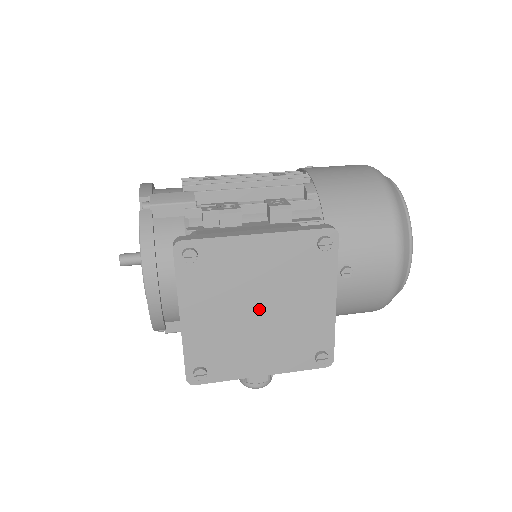
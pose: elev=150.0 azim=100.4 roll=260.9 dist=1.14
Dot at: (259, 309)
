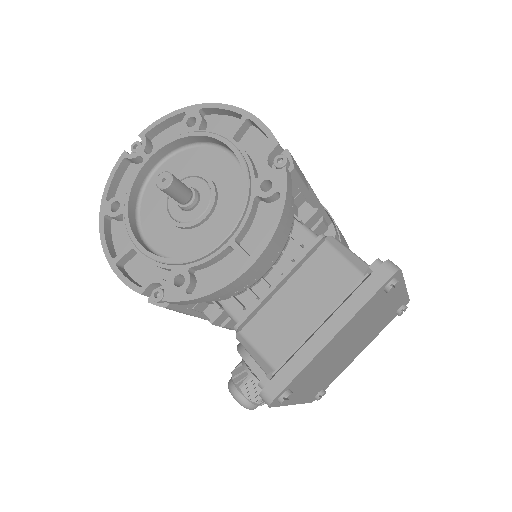
Dot at: (349, 346)
